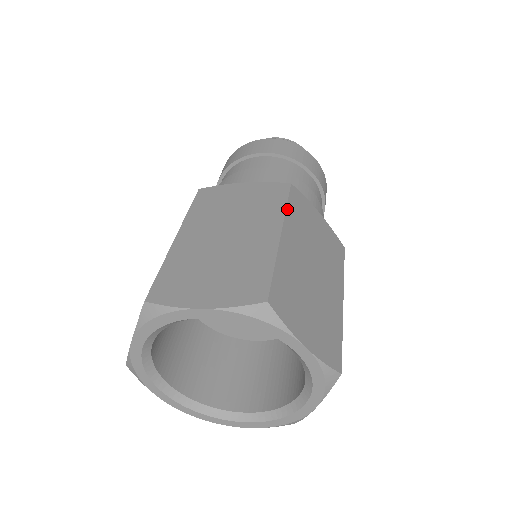
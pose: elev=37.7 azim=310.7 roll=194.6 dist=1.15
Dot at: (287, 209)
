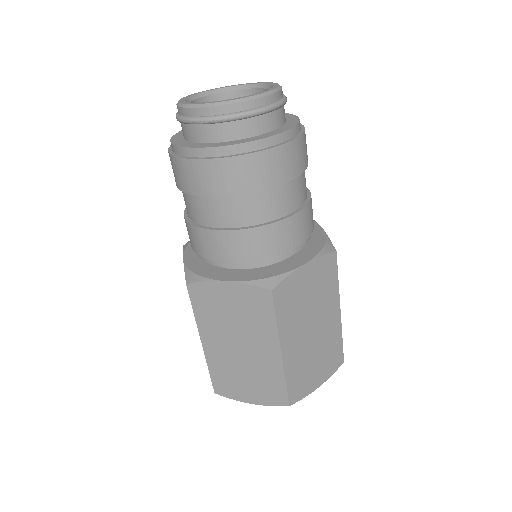
Dot at: (278, 324)
